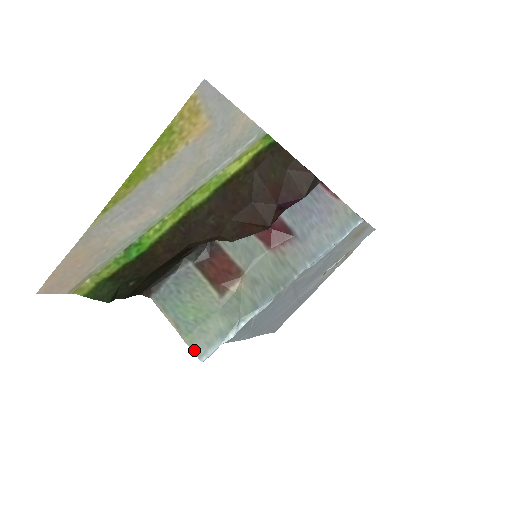
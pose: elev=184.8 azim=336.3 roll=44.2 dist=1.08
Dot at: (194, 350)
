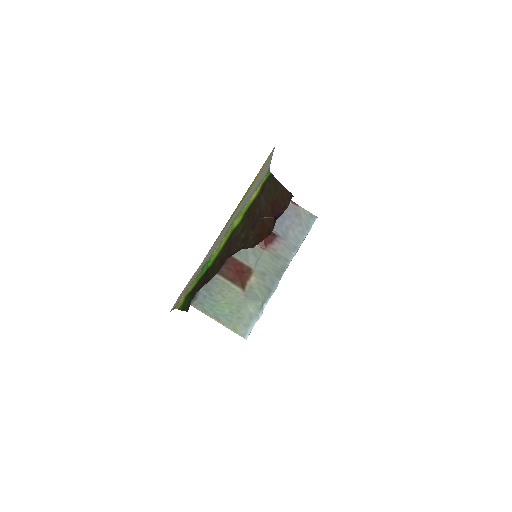
Dot at: (238, 333)
